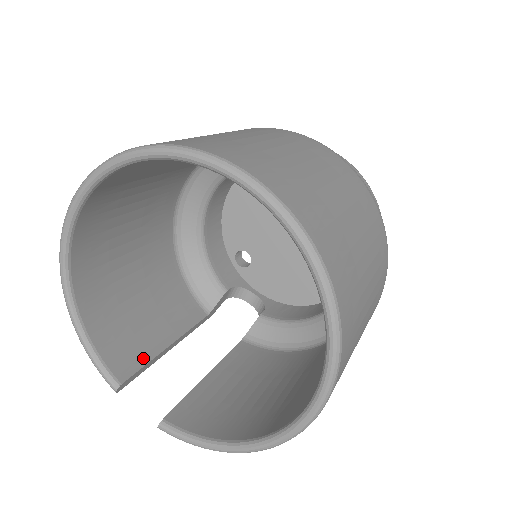
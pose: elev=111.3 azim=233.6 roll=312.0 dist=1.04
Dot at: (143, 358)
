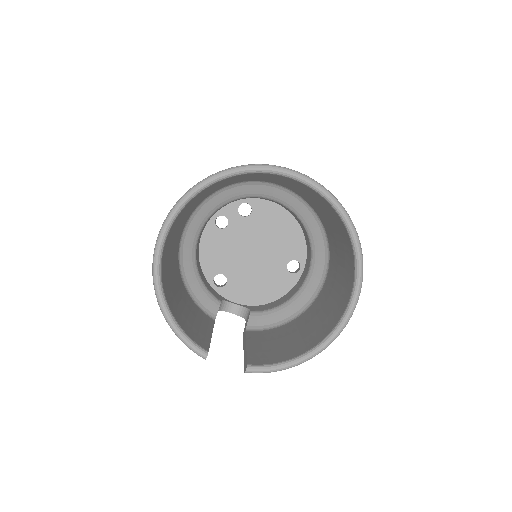
Dot at: (206, 339)
